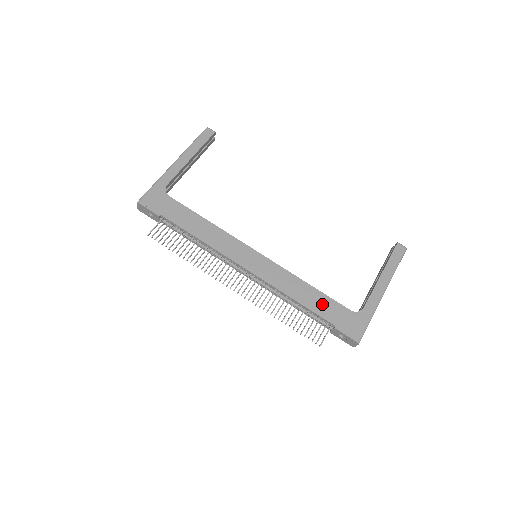
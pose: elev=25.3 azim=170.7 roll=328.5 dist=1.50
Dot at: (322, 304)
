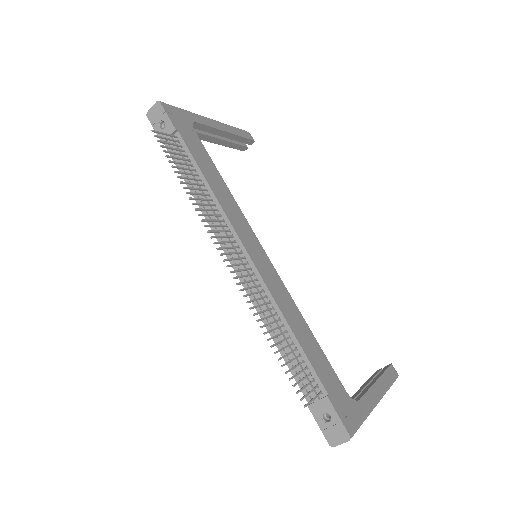
Dot at: (318, 358)
